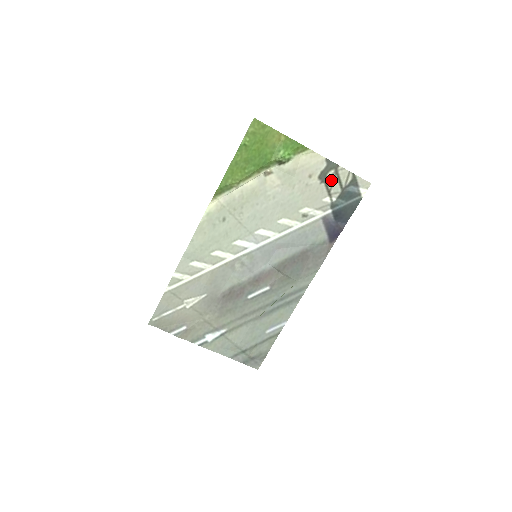
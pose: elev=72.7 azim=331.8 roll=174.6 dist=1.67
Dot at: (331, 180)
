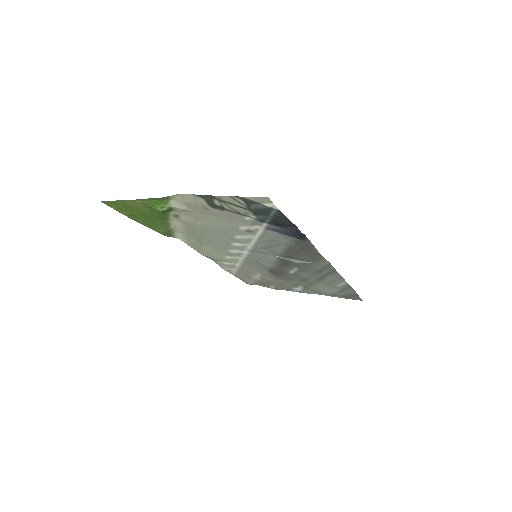
Dot at: (226, 206)
